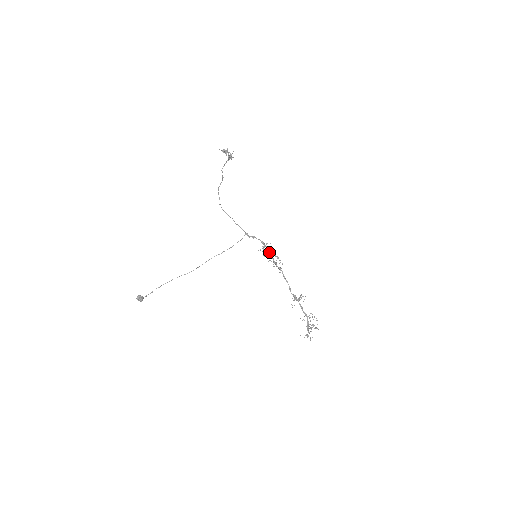
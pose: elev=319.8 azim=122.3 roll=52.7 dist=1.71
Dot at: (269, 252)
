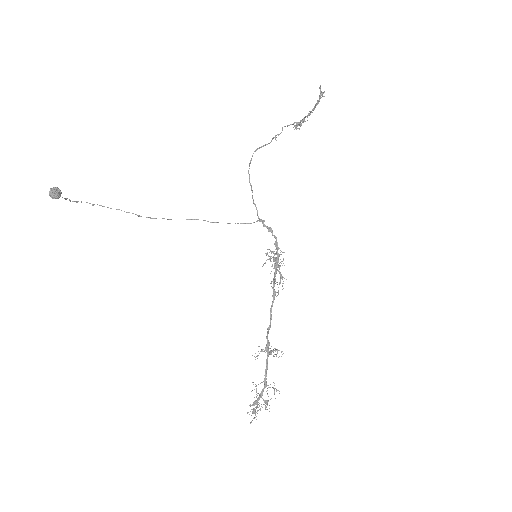
Dot at: (277, 262)
